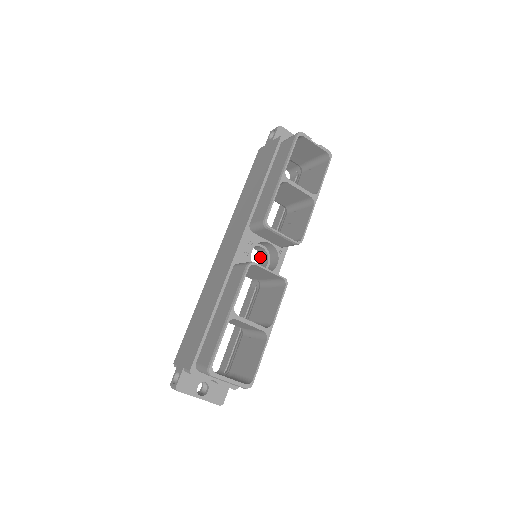
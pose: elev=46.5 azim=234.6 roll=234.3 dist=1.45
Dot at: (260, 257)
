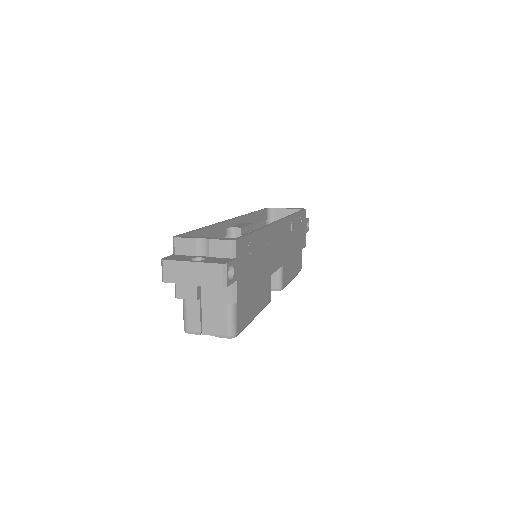
Dot at: occluded
